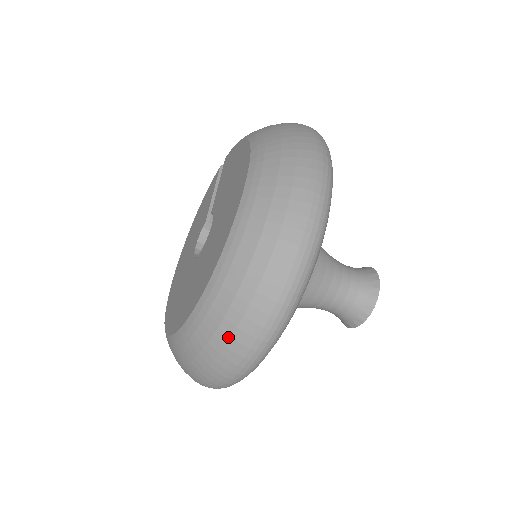
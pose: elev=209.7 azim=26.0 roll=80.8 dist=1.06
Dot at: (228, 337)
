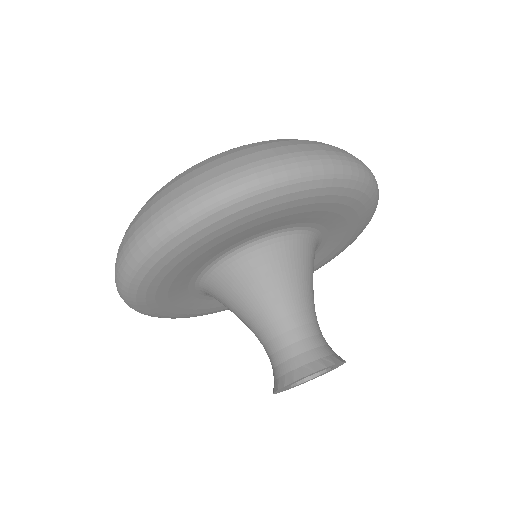
Dot at: (268, 148)
